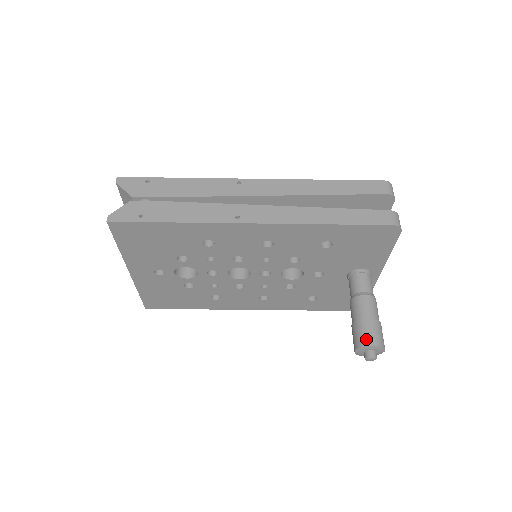
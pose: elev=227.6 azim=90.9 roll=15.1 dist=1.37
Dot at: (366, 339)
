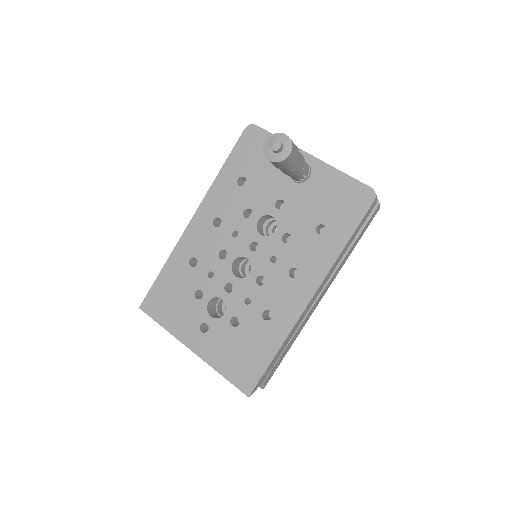
Dot at: occluded
